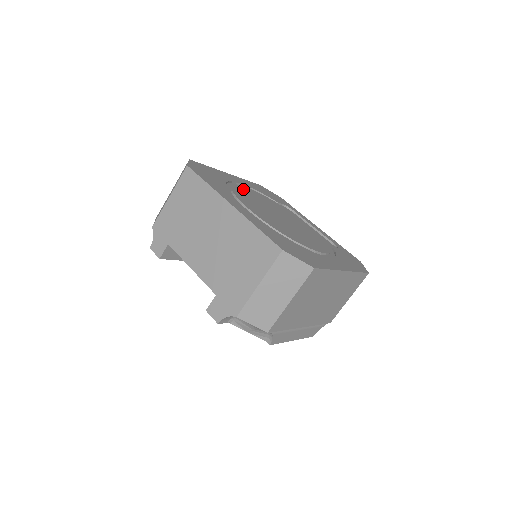
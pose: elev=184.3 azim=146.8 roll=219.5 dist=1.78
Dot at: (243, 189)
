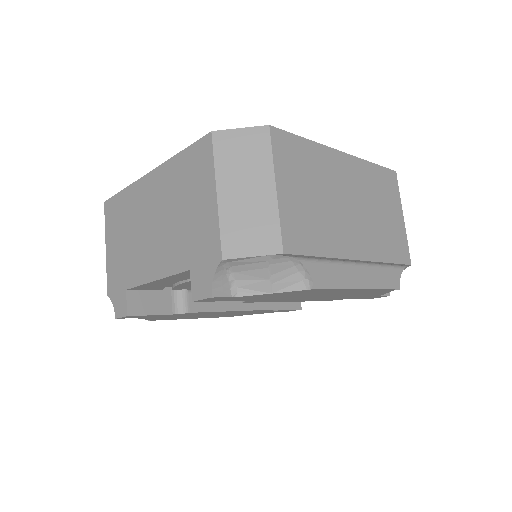
Dot at: occluded
